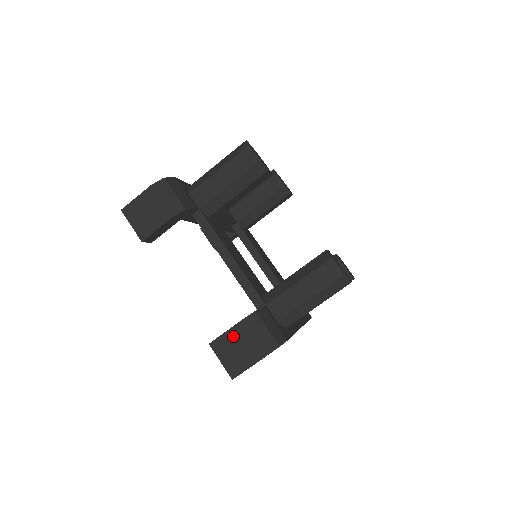
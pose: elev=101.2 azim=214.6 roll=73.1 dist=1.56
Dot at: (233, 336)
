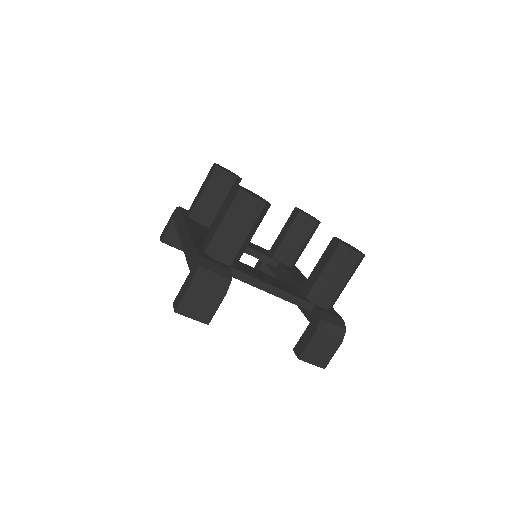
Dot at: (314, 344)
